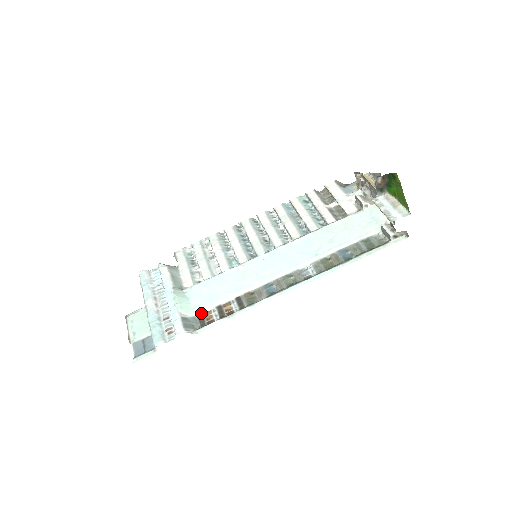
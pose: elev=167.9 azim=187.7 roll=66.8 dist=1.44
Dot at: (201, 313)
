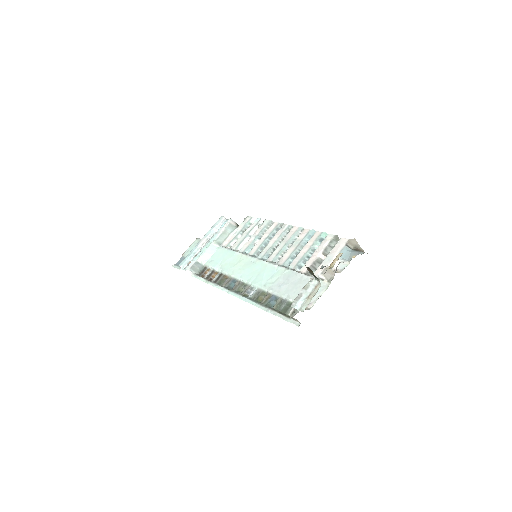
Dot at: (207, 267)
